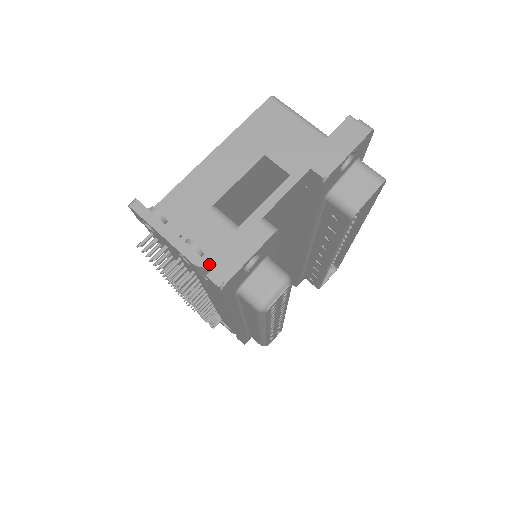
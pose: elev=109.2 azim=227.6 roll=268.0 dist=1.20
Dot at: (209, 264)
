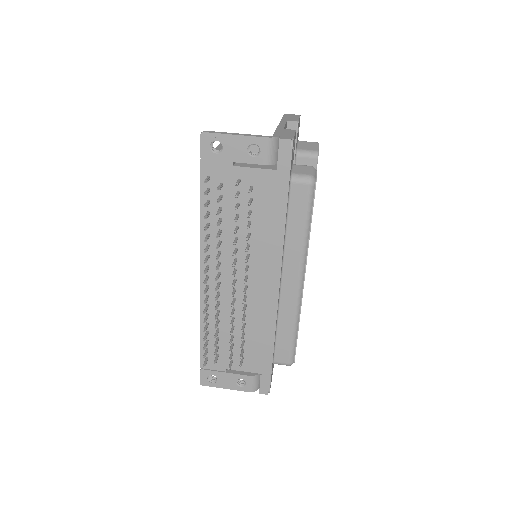
Dot at: (276, 137)
